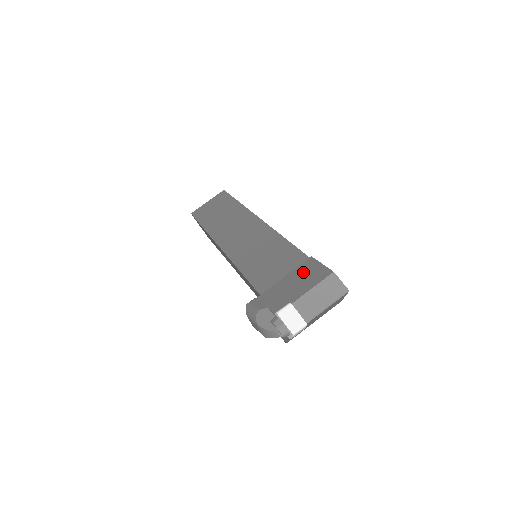
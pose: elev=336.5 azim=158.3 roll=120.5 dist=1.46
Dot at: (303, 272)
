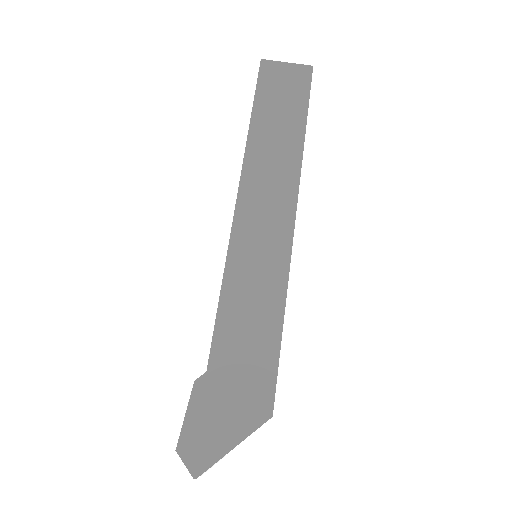
Dot at: occluded
